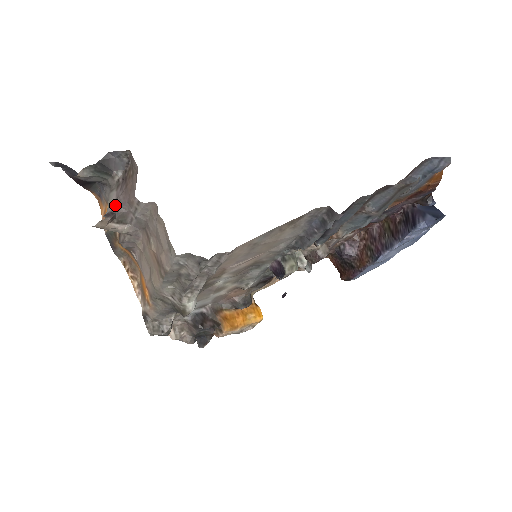
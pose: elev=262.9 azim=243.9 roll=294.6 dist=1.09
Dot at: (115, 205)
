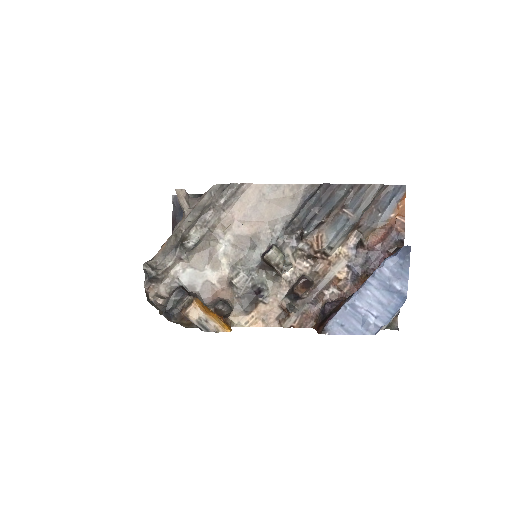
Dot at: occluded
